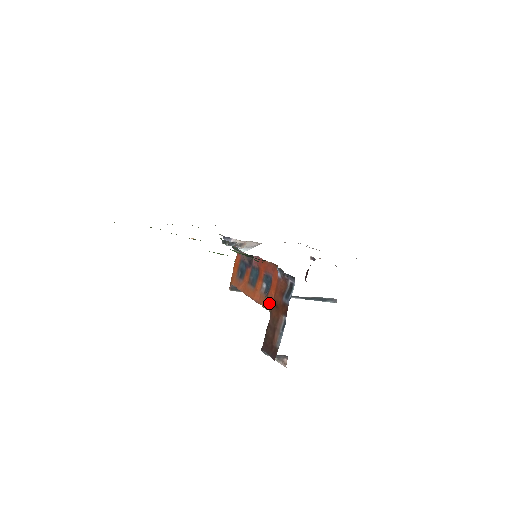
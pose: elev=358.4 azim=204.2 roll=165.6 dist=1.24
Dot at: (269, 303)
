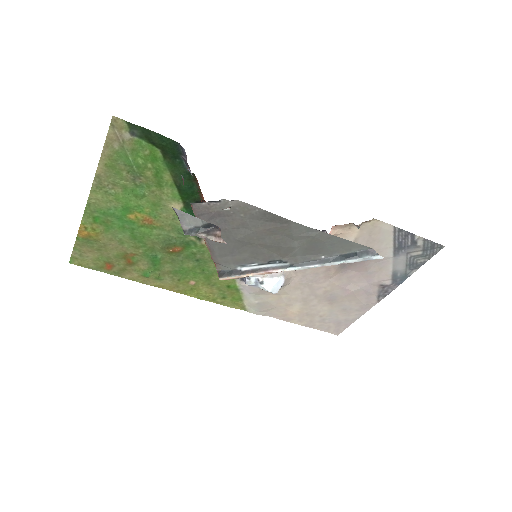
Dot at: occluded
